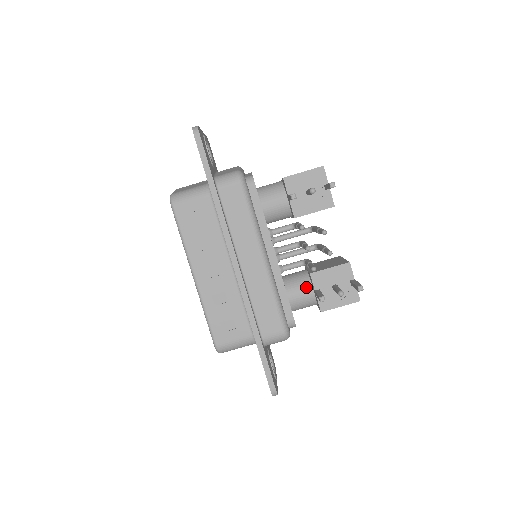
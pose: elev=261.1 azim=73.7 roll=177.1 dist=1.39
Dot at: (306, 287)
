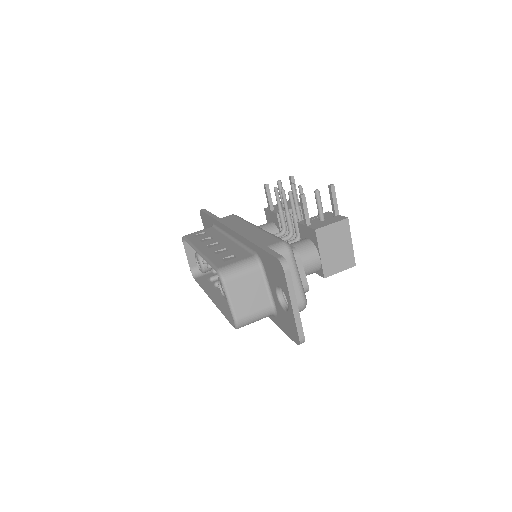
Dot at: (301, 240)
